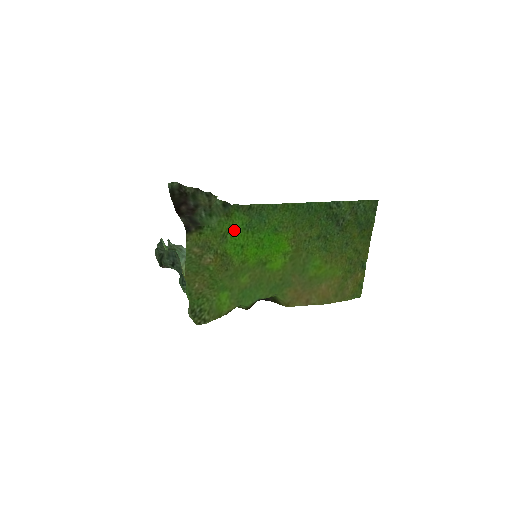
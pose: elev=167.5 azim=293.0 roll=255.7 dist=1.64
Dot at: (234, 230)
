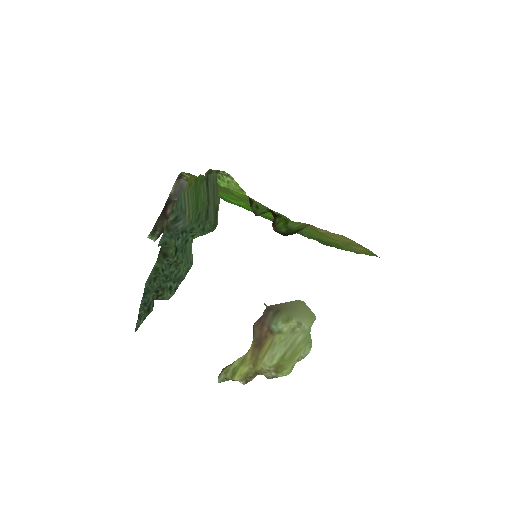
Dot at: (219, 195)
